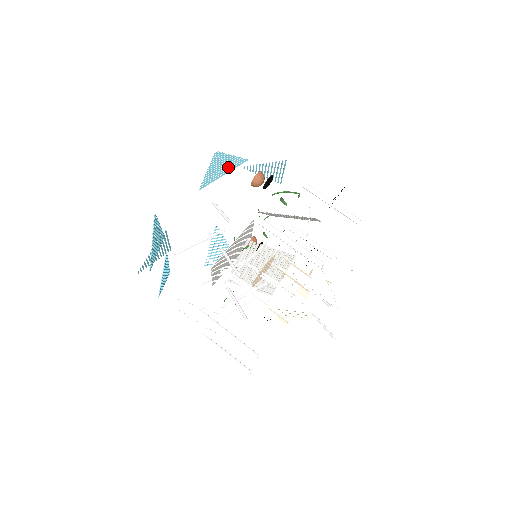
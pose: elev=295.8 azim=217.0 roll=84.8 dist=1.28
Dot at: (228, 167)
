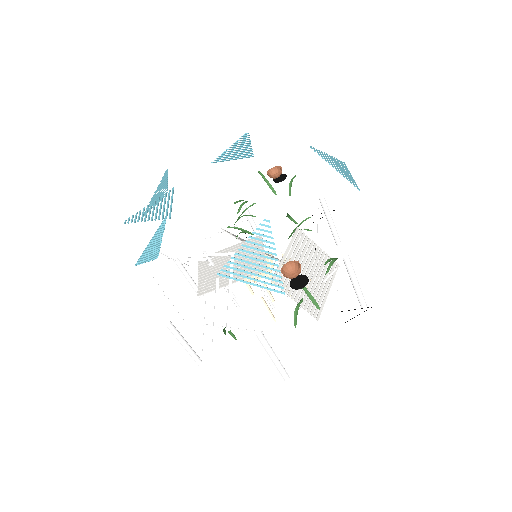
Dot at: (262, 277)
